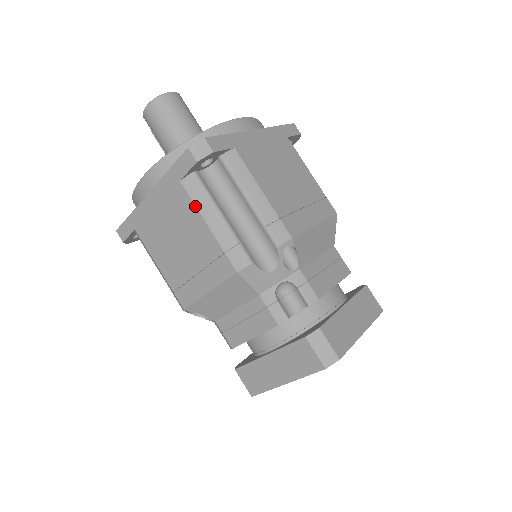
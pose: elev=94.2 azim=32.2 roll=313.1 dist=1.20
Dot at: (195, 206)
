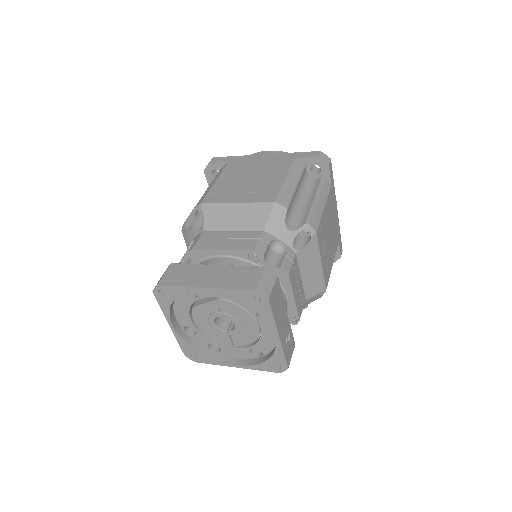
Dot at: occluded
